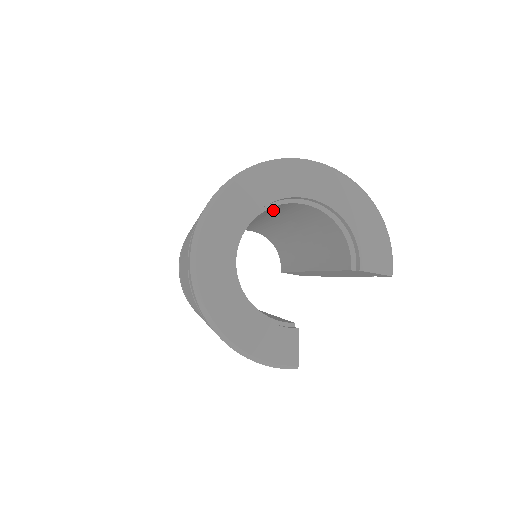
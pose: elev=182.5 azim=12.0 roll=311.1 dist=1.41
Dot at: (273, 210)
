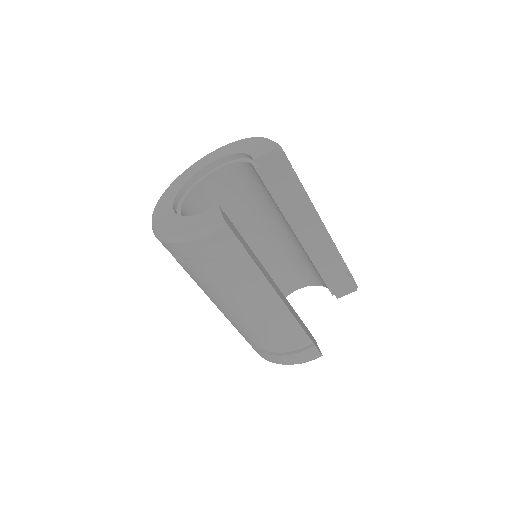
Dot at: (221, 200)
